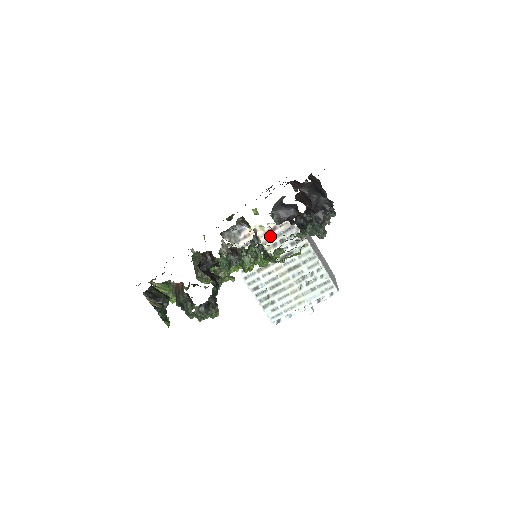
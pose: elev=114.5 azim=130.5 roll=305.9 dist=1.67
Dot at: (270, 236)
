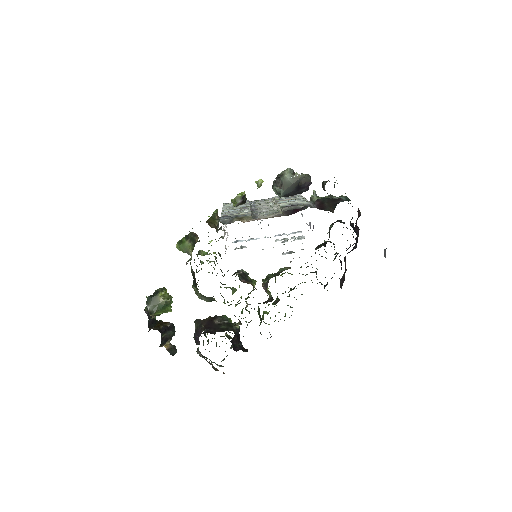
Dot at: occluded
